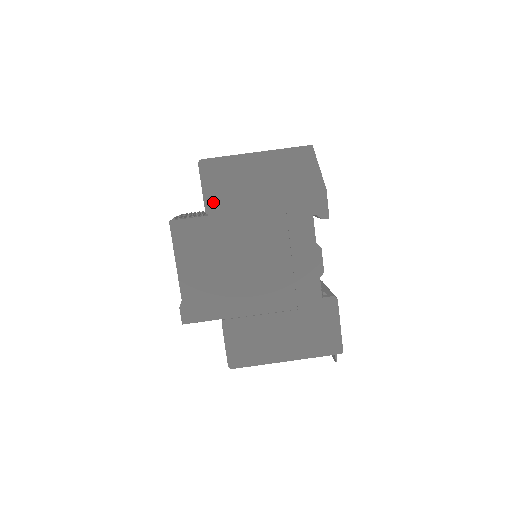
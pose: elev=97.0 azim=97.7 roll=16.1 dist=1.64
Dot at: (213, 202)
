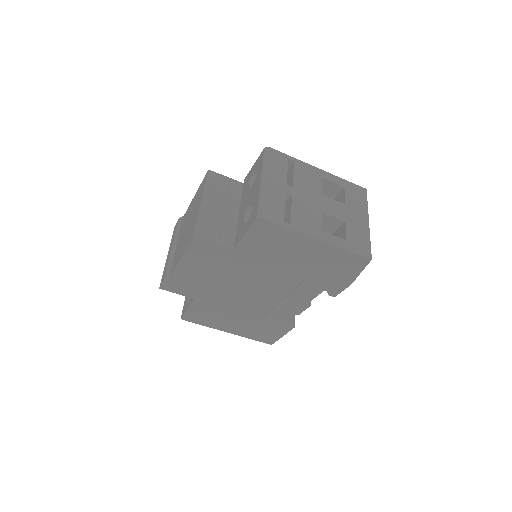
Dot at: (247, 247)
